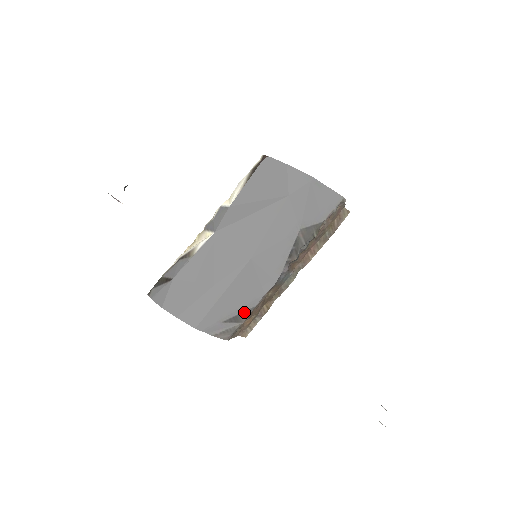
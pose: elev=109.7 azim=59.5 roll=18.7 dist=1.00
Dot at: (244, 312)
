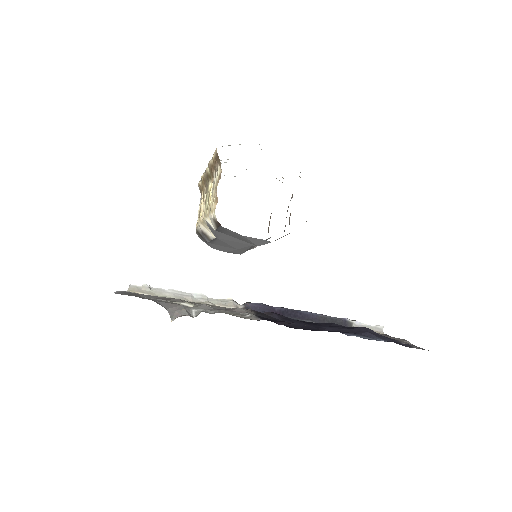
Dot at: occluded
